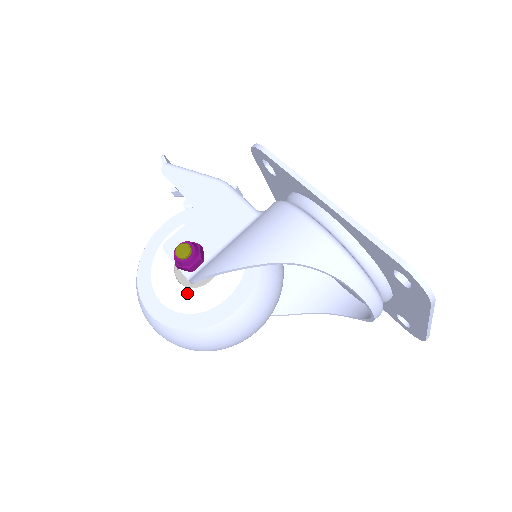
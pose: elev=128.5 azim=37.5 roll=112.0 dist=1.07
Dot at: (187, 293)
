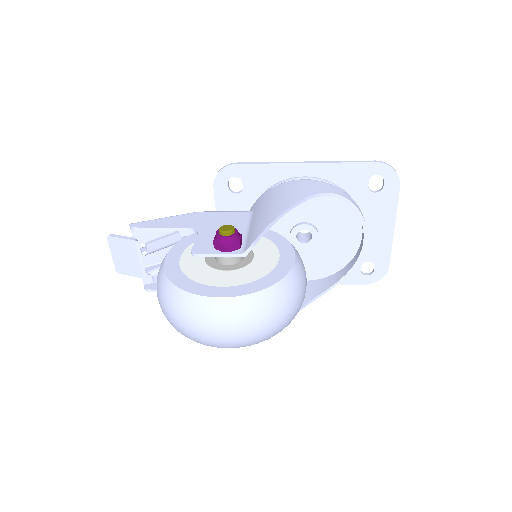
Dot at: (243, 271)
